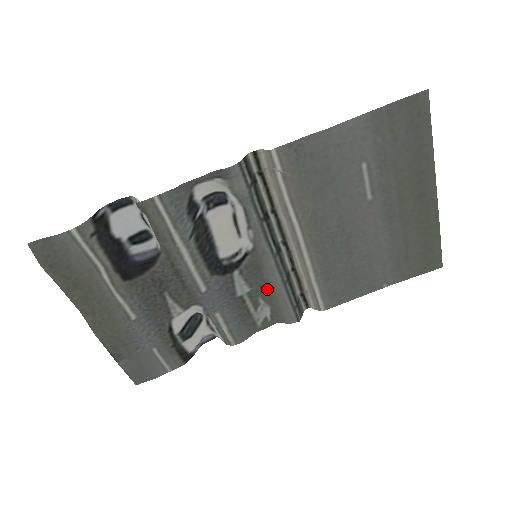
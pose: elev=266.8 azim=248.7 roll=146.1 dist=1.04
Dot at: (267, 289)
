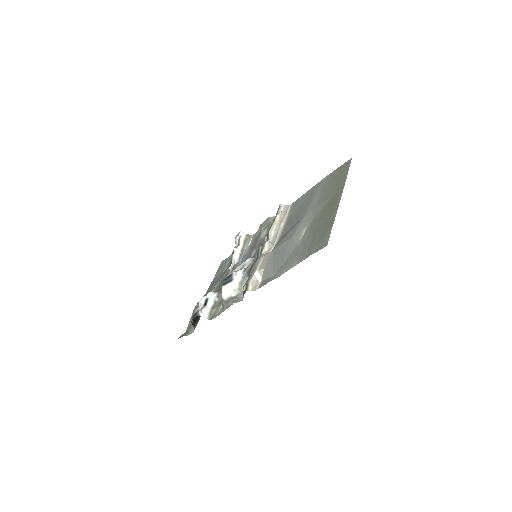
Dot at: (264, 241)
